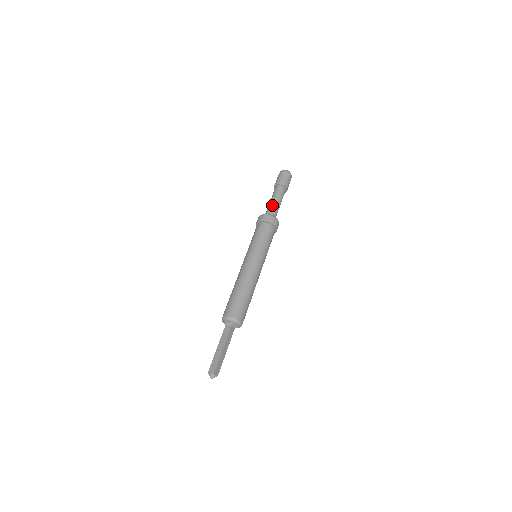
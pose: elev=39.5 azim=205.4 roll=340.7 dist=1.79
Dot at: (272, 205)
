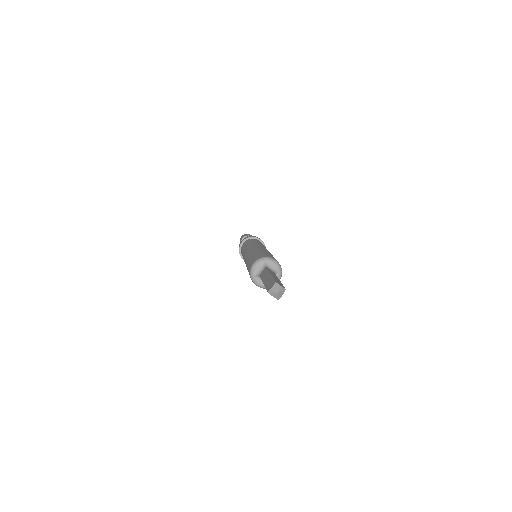
Dot at: occluded
